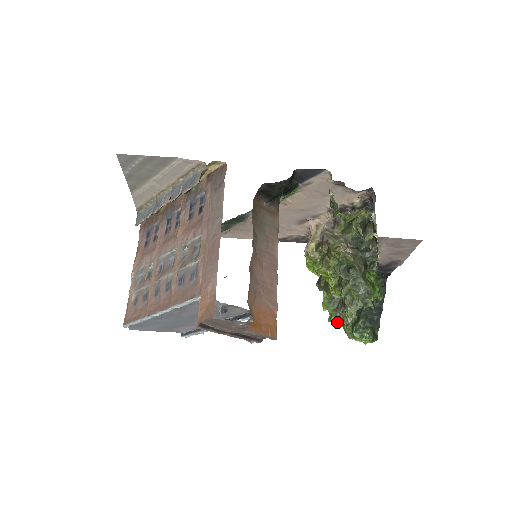
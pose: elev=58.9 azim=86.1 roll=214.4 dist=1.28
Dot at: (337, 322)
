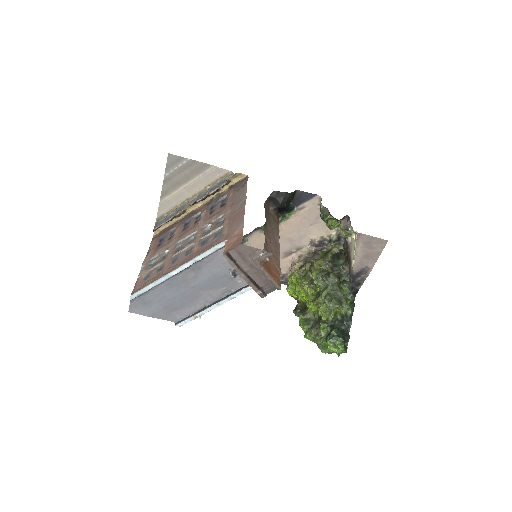
Dot at: (312, 338)
